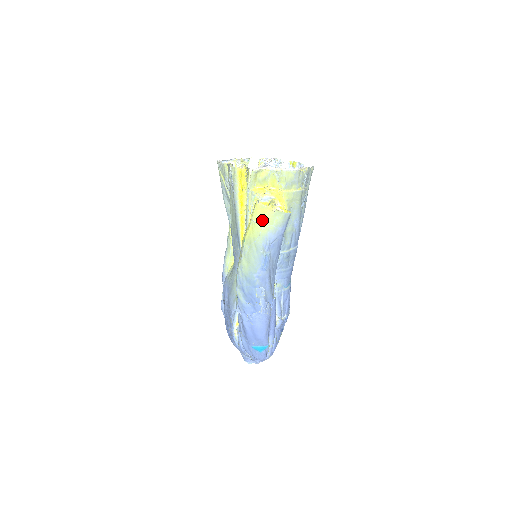
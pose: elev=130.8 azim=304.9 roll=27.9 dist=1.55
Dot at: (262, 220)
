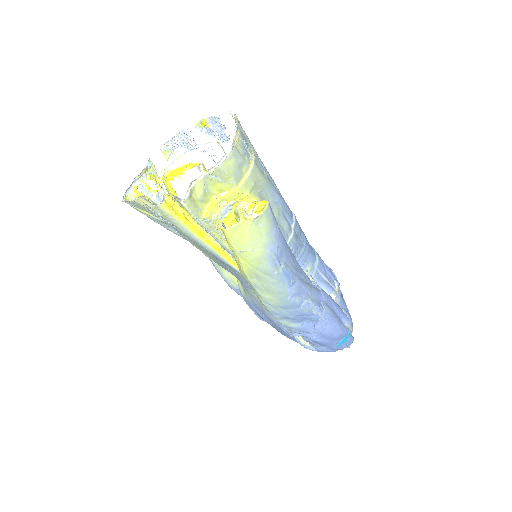
Dot at: (247, 243)
